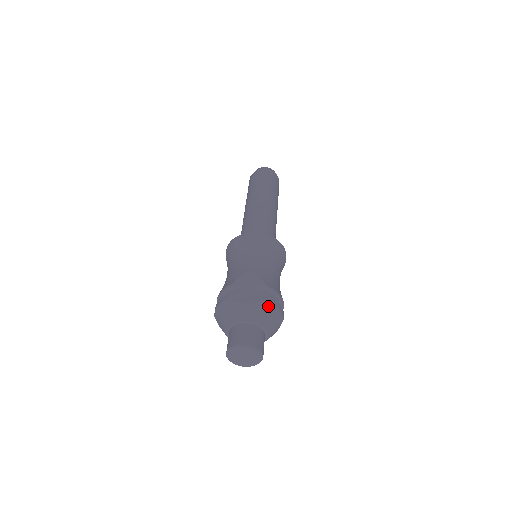
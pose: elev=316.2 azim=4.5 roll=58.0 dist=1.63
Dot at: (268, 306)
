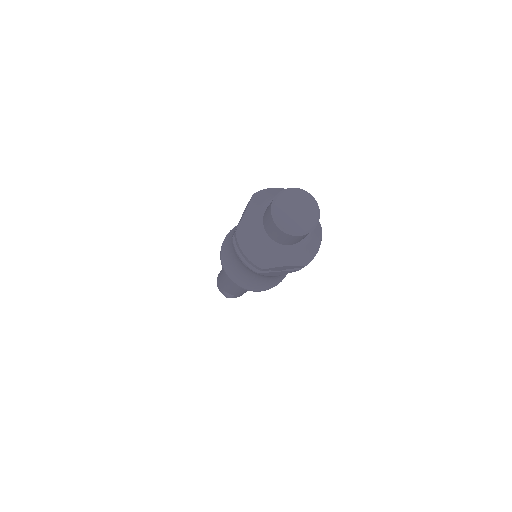
Dot at: (320, 232)
